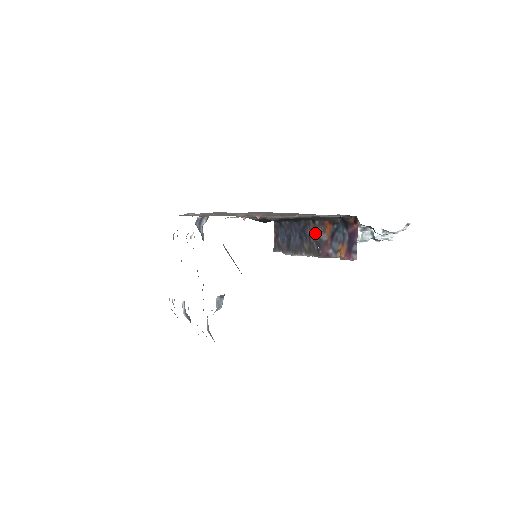
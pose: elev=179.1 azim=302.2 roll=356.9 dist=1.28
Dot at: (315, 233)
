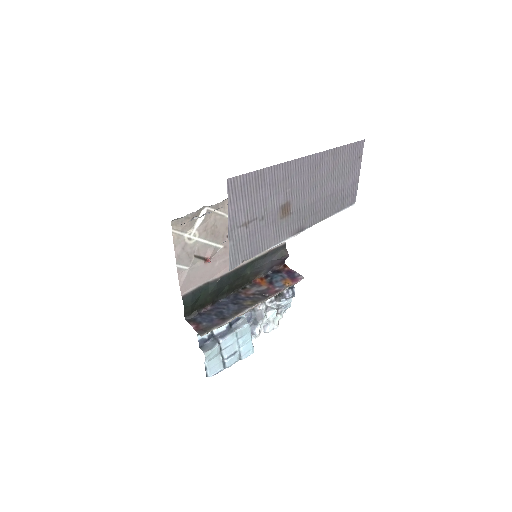
Dot at: (252, 292)
